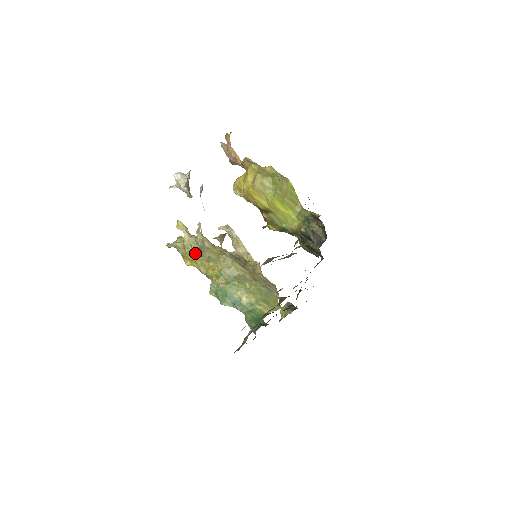
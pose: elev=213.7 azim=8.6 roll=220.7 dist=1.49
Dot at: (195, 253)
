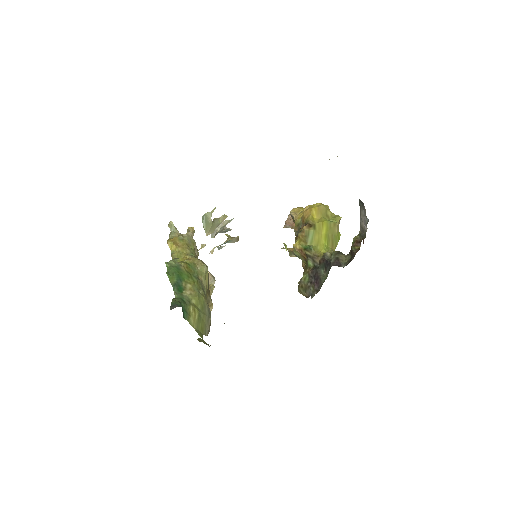
Dot at: (207, 219)
